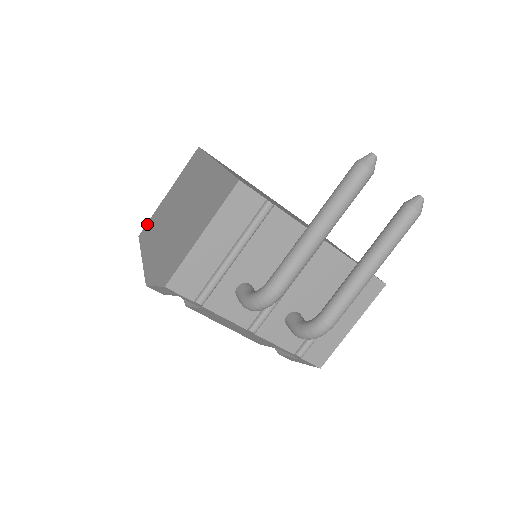
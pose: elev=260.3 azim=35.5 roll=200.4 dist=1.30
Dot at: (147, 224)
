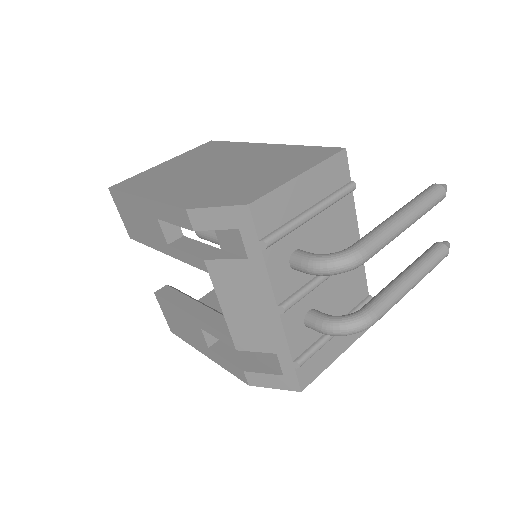
Dot at: (127, 180)
